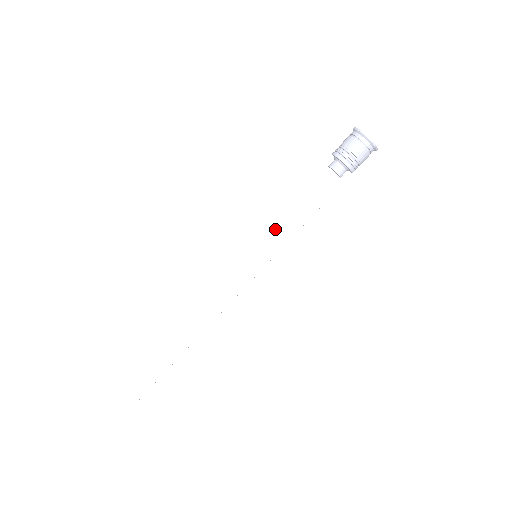
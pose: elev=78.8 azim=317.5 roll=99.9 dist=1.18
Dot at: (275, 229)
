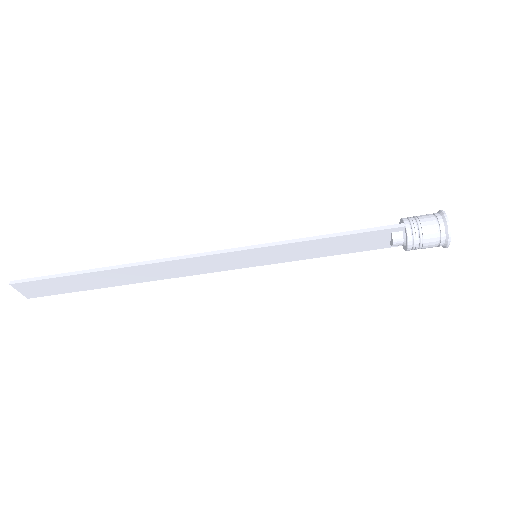
Dot at: (294, 249)
